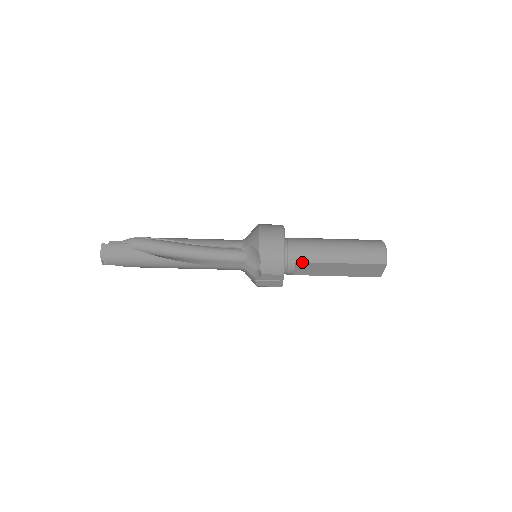
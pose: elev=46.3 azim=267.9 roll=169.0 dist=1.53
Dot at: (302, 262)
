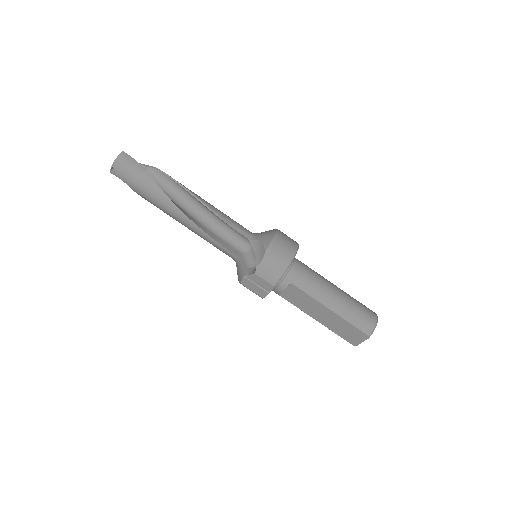
Dot at: (297, 286)
